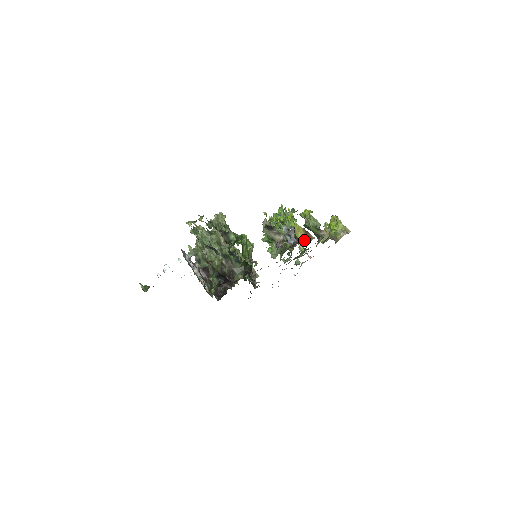
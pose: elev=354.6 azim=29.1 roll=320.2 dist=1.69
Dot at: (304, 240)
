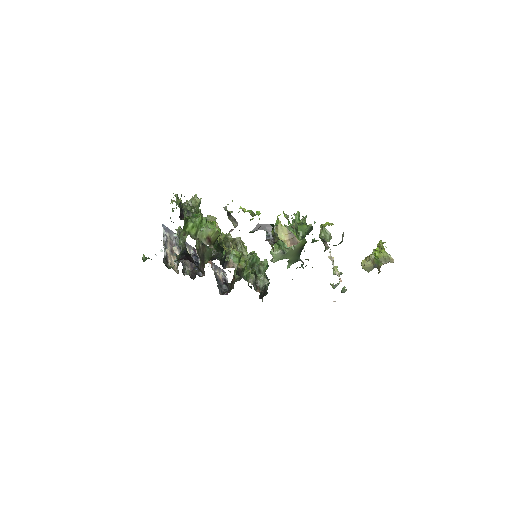
Dot at: occluded
